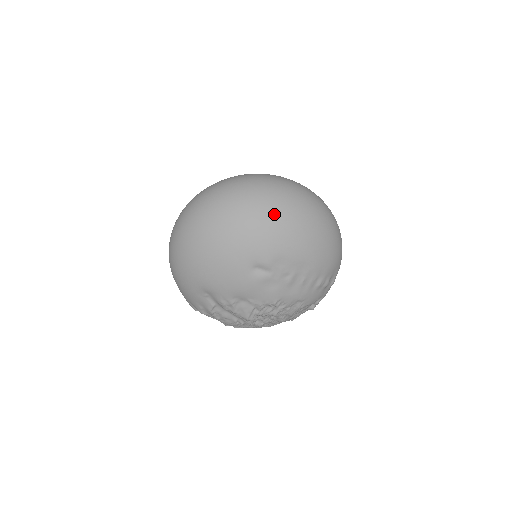
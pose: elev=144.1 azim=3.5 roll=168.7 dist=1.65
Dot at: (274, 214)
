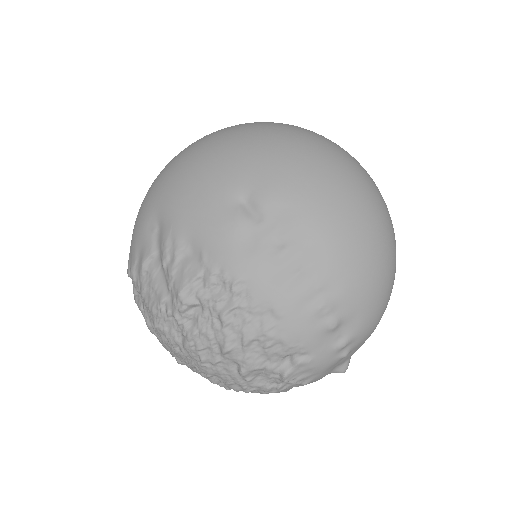
Dot at: (316, 153)
